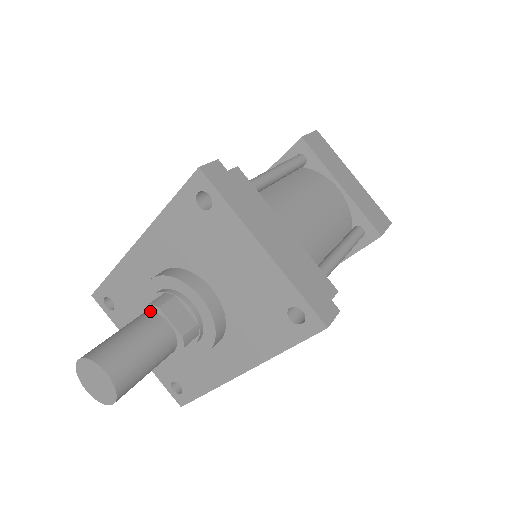
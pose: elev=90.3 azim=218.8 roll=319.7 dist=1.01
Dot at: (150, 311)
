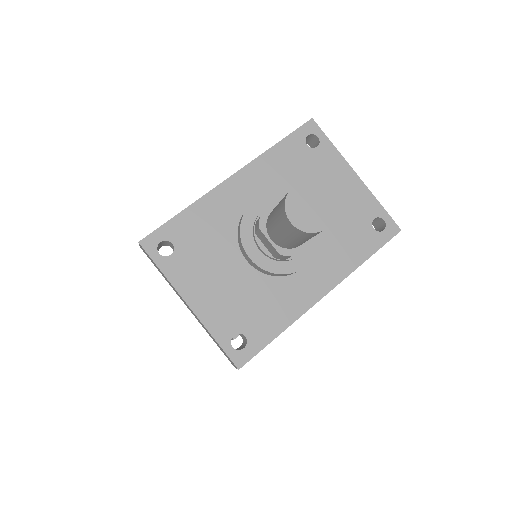
Dot at: occluded
